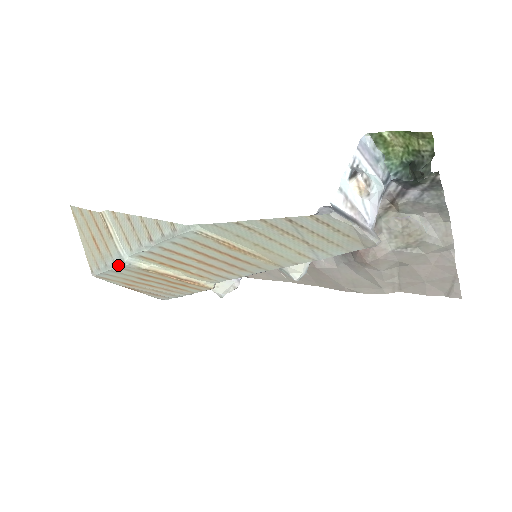
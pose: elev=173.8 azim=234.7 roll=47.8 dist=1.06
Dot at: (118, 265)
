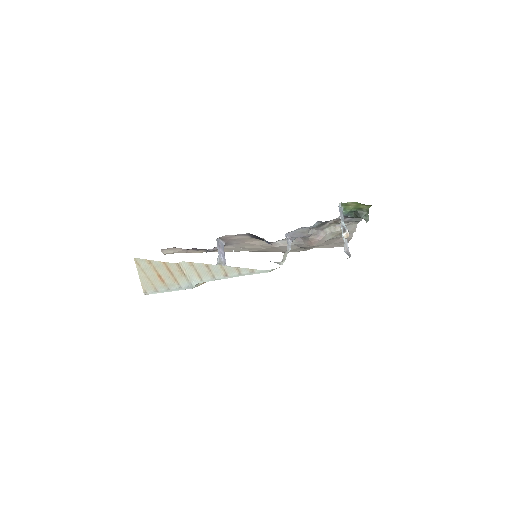
Dot at: (185, 289)
